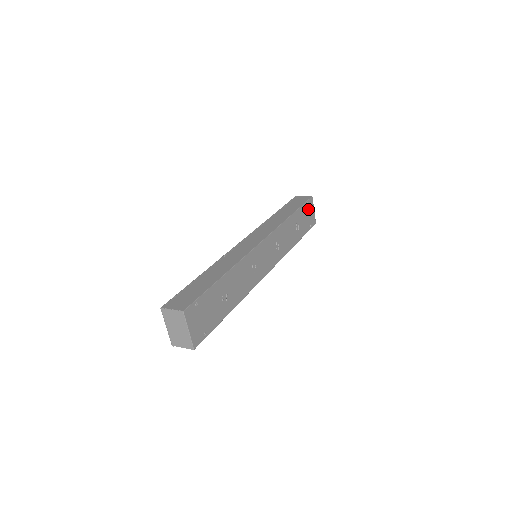
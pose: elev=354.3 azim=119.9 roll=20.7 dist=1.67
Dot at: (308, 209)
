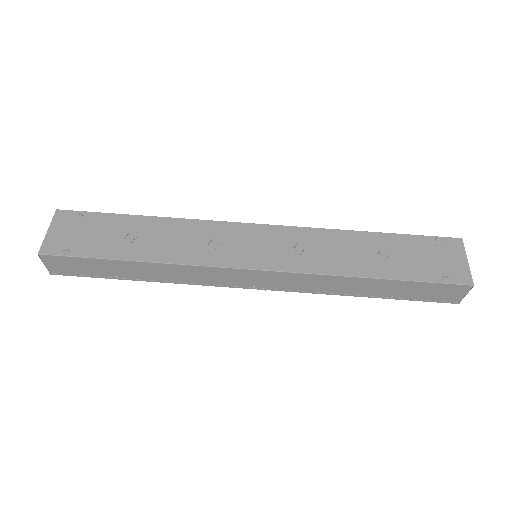
Dot at: (439, 250)
